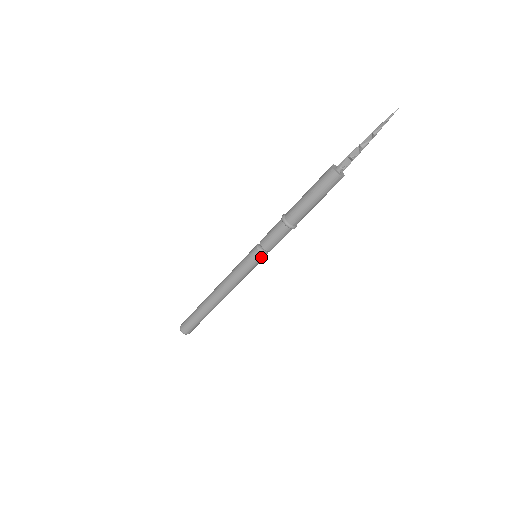
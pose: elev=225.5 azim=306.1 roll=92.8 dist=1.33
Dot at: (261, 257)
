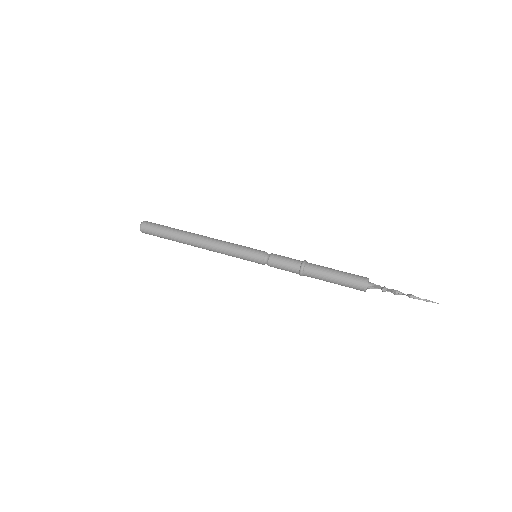
Dot at: (261, 263)
